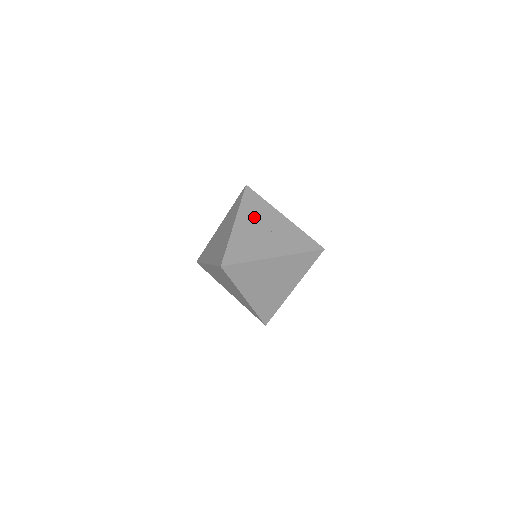
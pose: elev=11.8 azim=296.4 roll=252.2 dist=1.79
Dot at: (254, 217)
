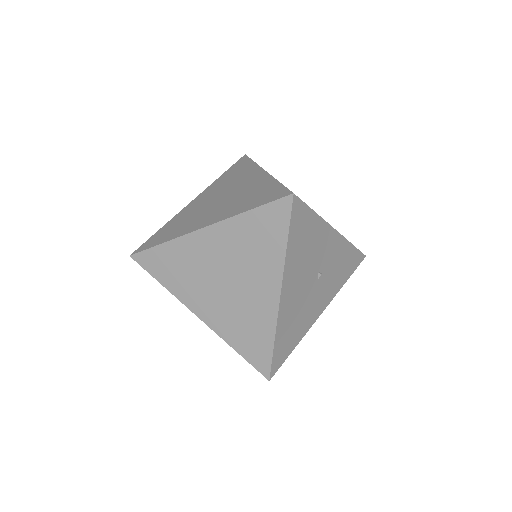
Dot at: (304, 263)
